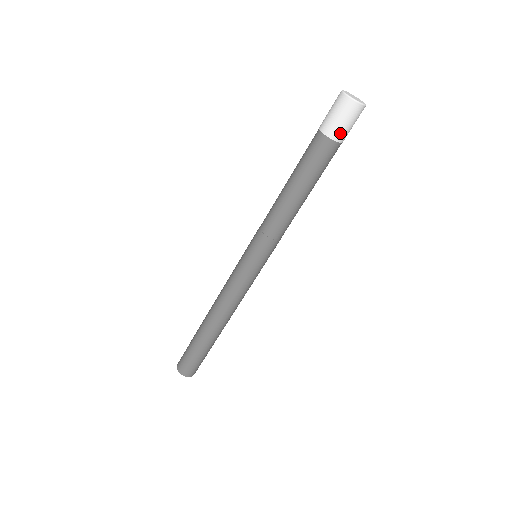
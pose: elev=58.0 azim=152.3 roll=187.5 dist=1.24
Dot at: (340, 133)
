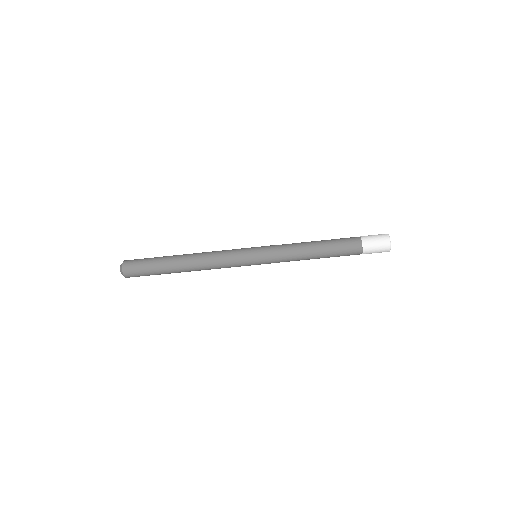
Dot at: occluded
